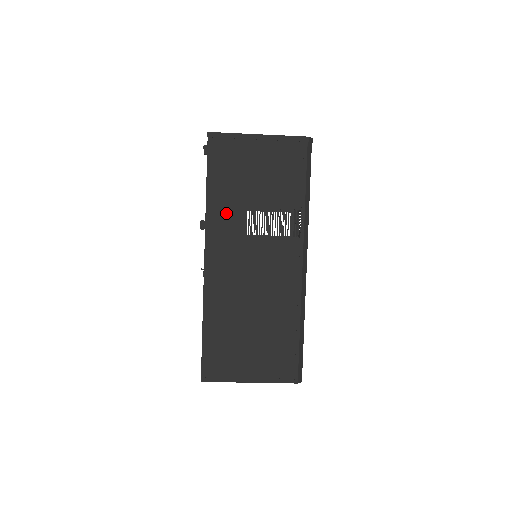
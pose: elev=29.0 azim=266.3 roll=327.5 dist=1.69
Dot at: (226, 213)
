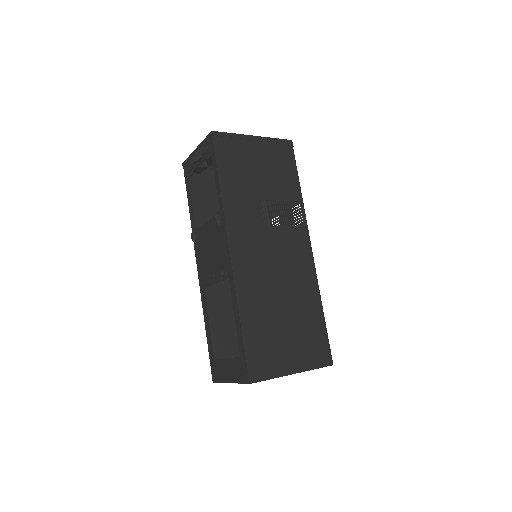
Dot at: (241, 205)
